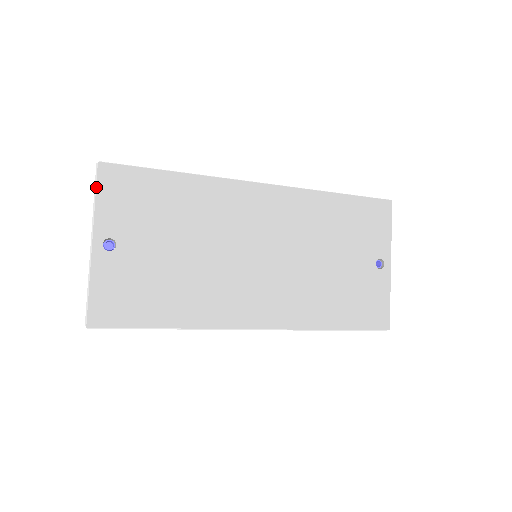
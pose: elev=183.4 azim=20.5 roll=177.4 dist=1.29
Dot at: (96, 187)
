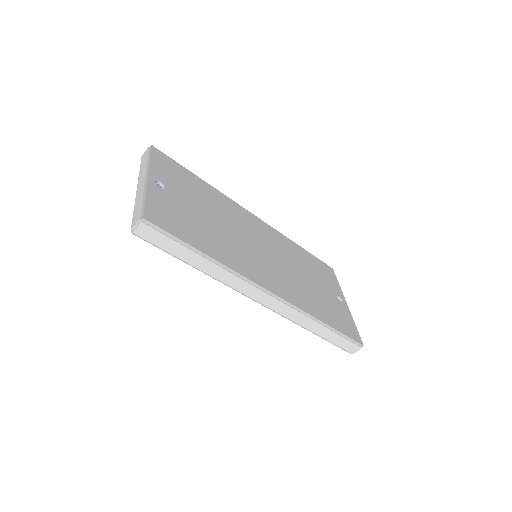
Dot at: (150, 154)
